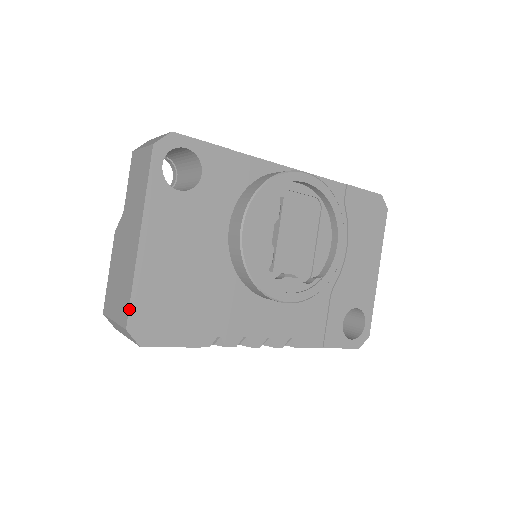
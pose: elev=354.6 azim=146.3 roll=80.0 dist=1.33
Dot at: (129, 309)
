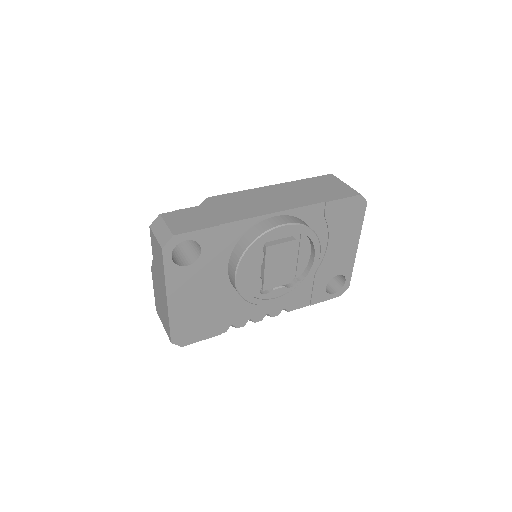
Dot at: (170, 334)
